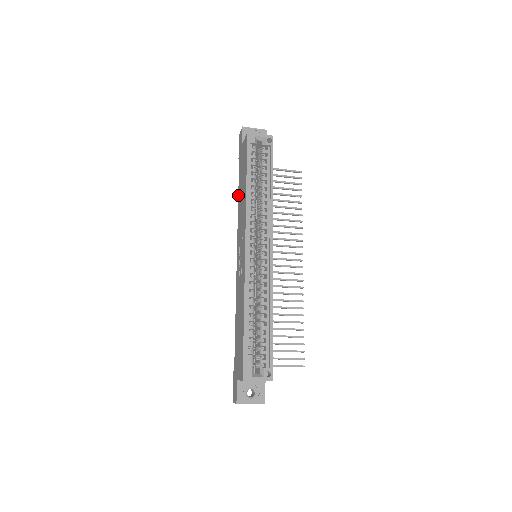
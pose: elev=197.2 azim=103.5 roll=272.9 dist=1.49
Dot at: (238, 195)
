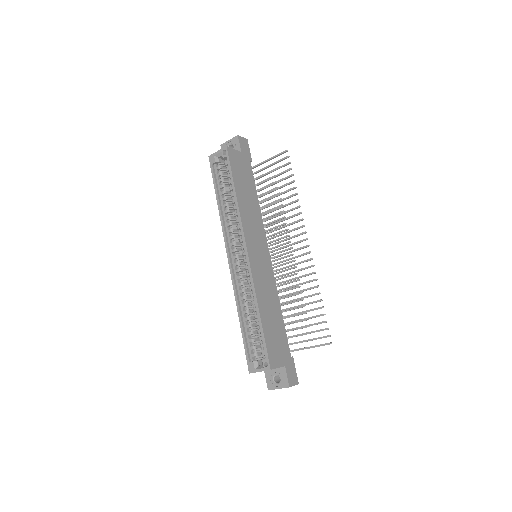
Dot at: occluded
